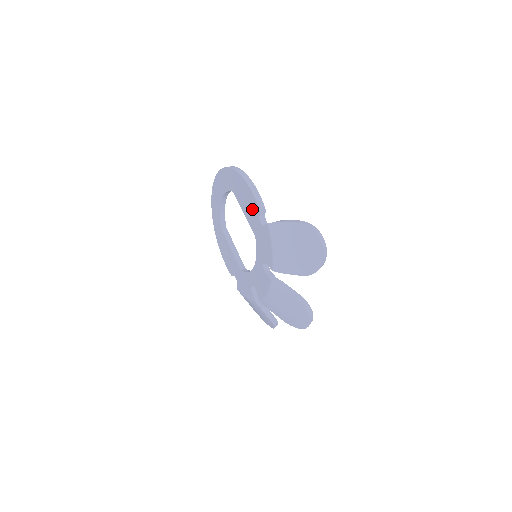
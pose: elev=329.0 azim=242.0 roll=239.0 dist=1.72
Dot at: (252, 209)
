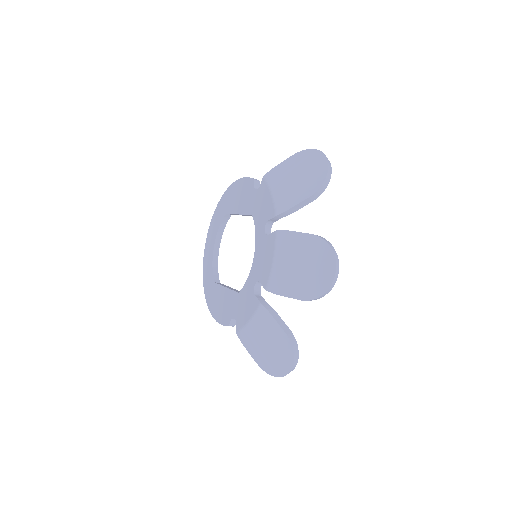
Dot at: (246, 193)
